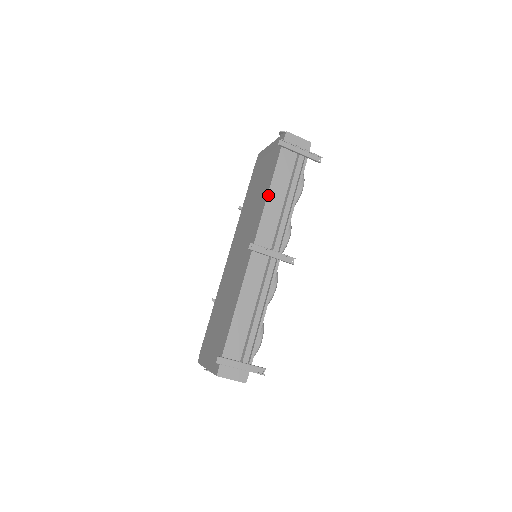
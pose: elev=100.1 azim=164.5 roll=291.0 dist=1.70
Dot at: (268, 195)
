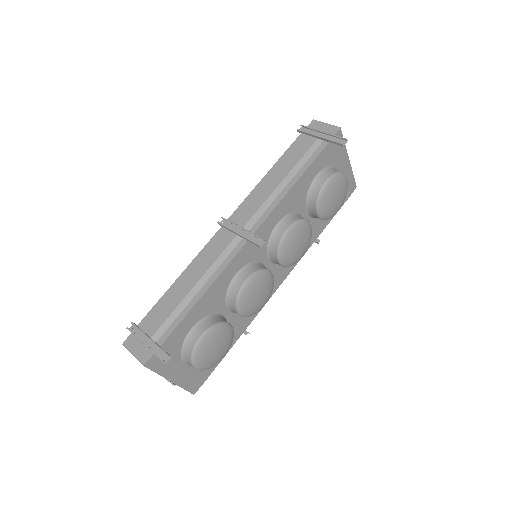
Dot at: (265, 176)
